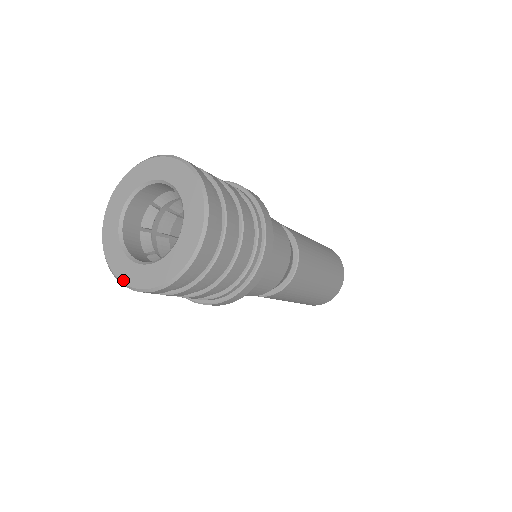
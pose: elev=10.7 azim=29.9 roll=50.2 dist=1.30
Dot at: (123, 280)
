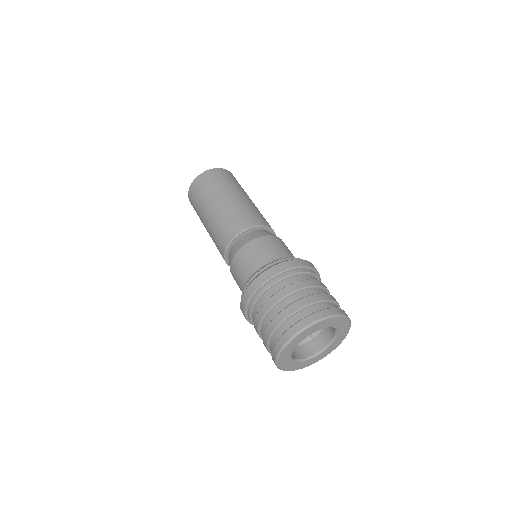
Dot at: (279, 362)
